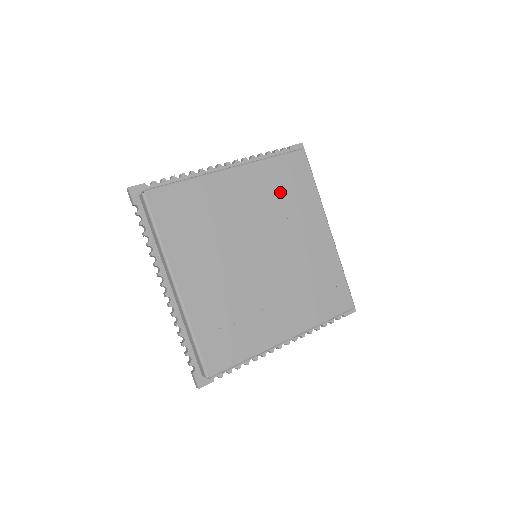
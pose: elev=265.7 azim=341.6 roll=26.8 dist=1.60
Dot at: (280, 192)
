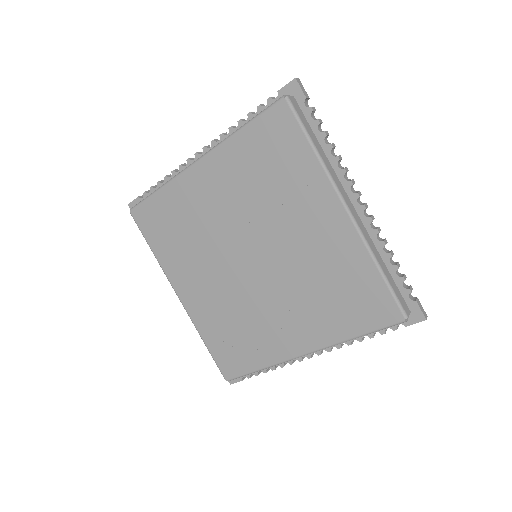
Dot at: (261, 173)
